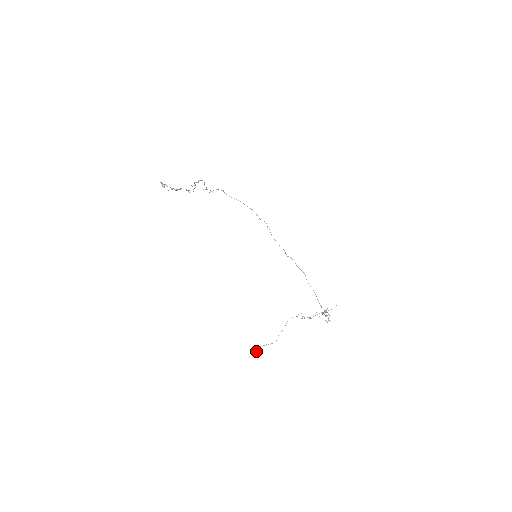
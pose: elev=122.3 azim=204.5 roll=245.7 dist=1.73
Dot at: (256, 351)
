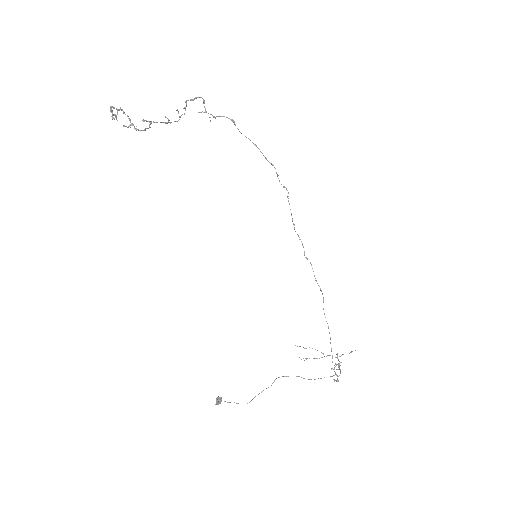
Dot at: (217, 403)
